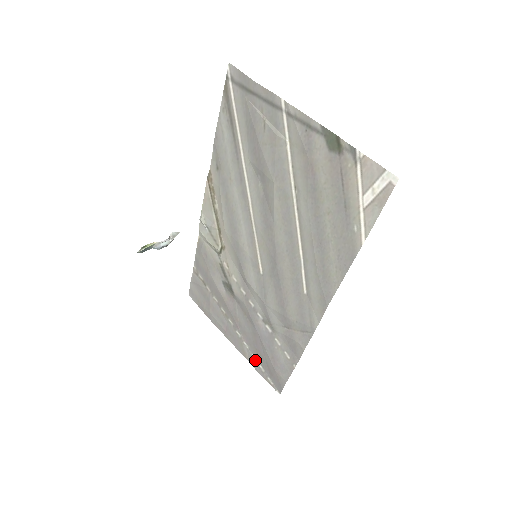
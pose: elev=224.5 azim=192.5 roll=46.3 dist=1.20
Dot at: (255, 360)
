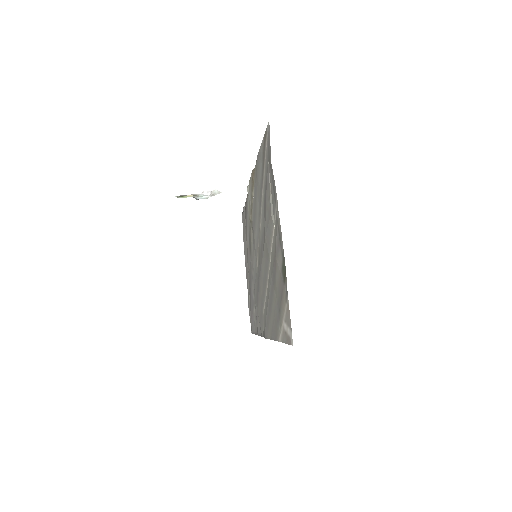
Dot at: (249, 300)
